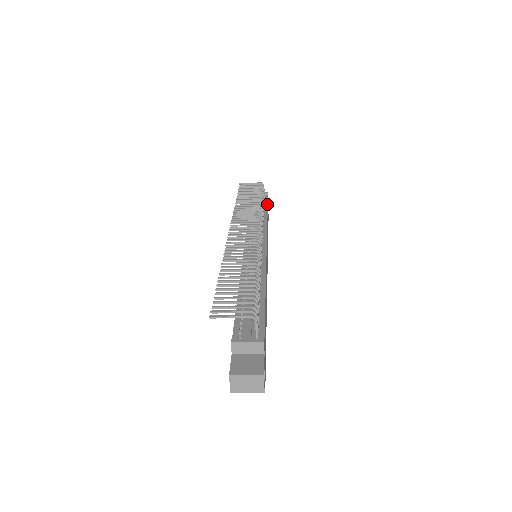
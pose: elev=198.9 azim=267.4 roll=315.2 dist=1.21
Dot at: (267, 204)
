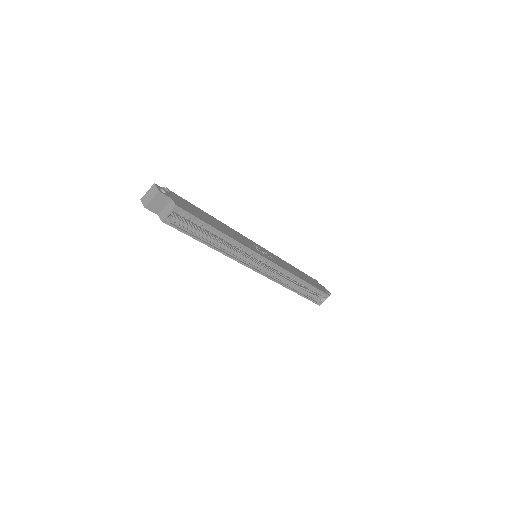
Dot at: (304, 273)
